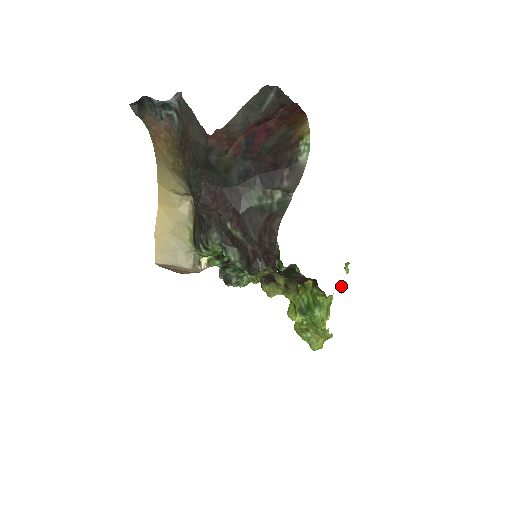
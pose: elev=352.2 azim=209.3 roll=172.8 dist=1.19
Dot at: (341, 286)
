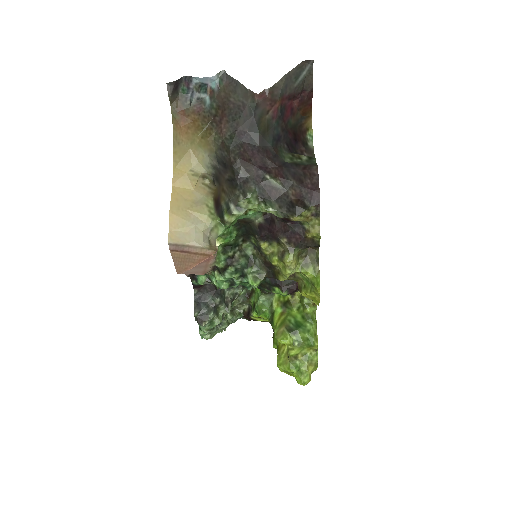
Dot at: occluded
